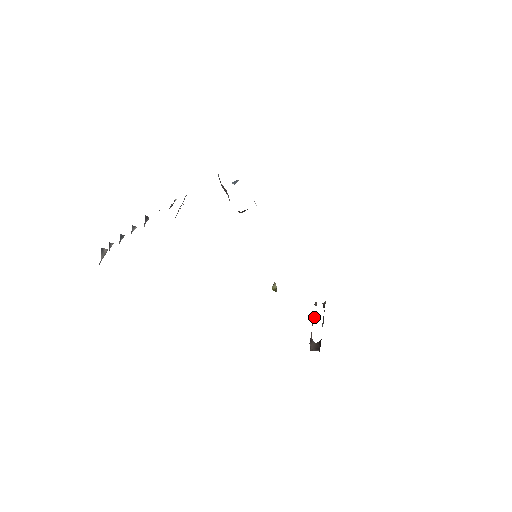
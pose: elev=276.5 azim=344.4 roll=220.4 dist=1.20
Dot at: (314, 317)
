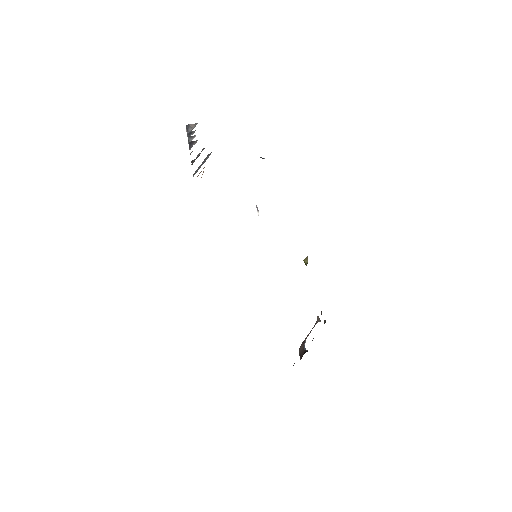
Dot at: (317, 322)
